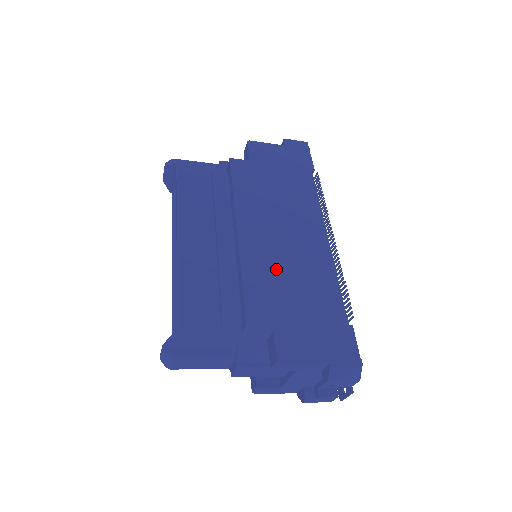
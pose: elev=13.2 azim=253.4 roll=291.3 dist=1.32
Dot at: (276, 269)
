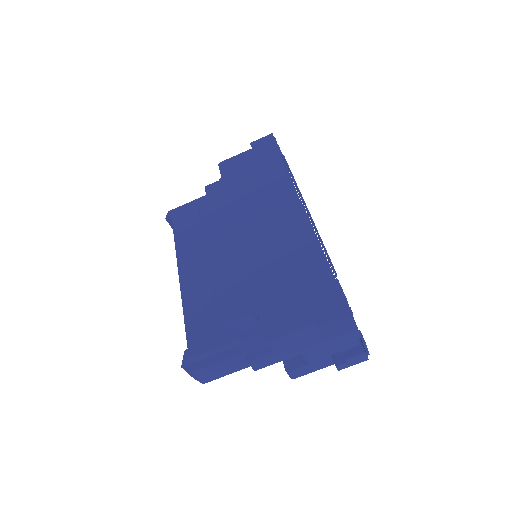
Dot at: (255, 260)
